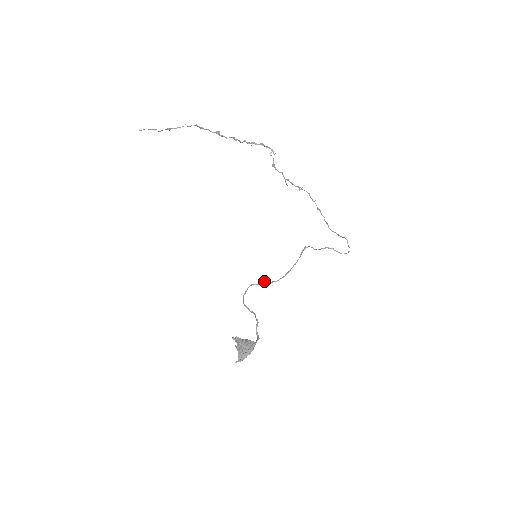
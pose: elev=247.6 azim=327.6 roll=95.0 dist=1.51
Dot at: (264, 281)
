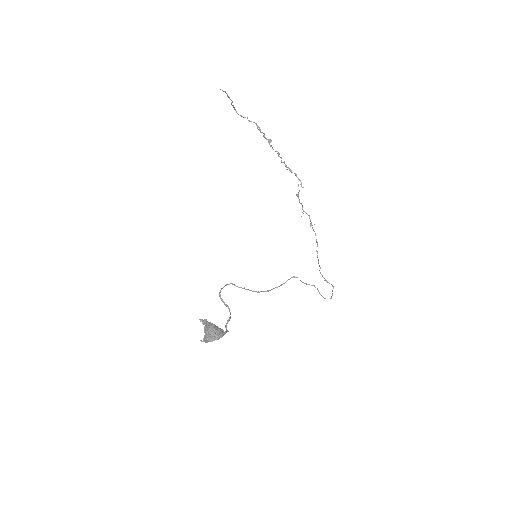
Dot at: occluded
